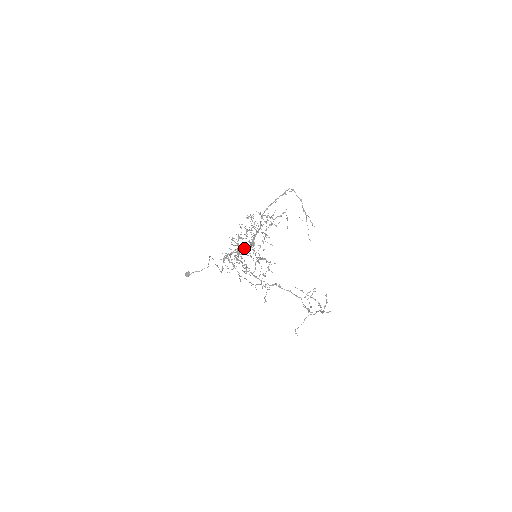
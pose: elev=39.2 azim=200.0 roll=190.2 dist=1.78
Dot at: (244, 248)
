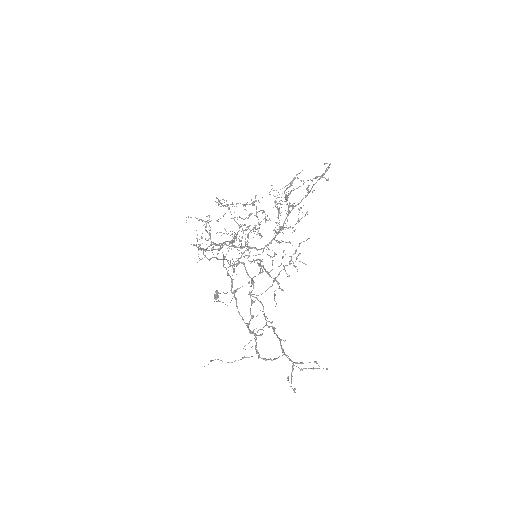
Dot at: occluded
